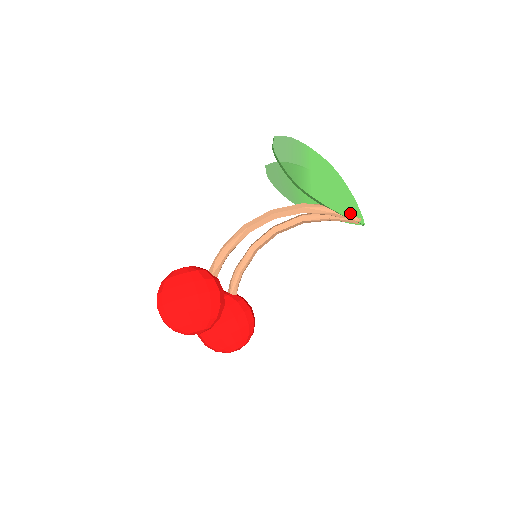
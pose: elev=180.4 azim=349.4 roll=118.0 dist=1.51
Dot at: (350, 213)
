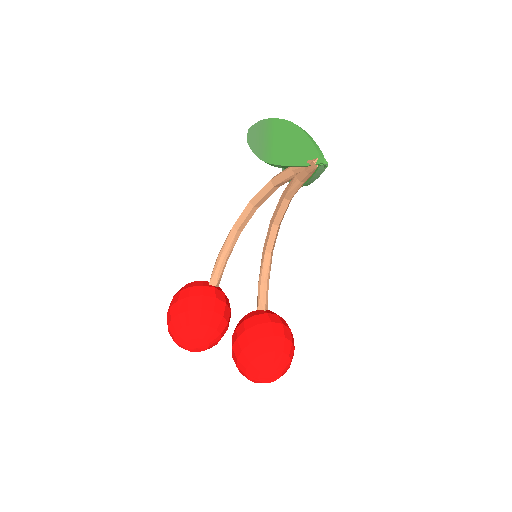
Dot at: (307, 159)
